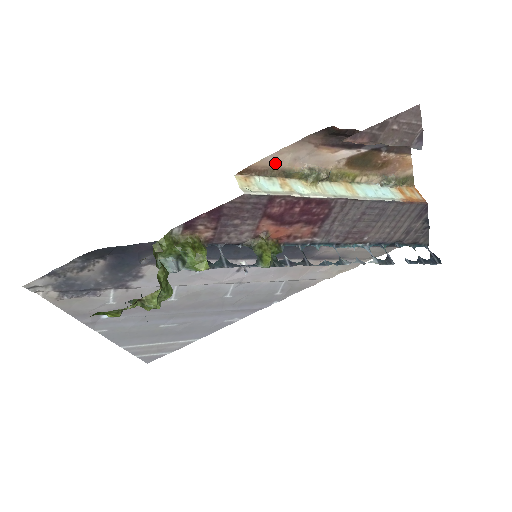
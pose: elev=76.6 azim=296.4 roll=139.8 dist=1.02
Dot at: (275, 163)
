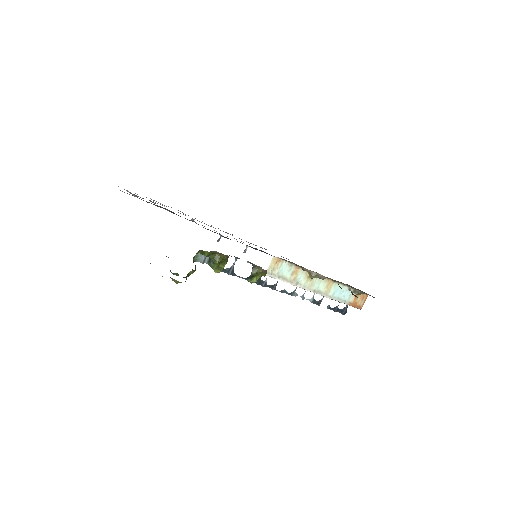
Dot at: occluded
